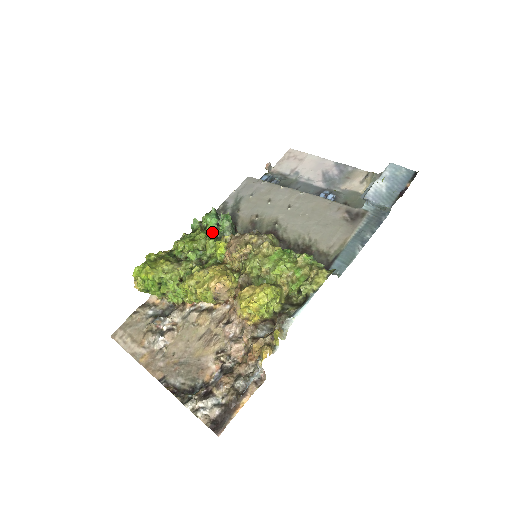
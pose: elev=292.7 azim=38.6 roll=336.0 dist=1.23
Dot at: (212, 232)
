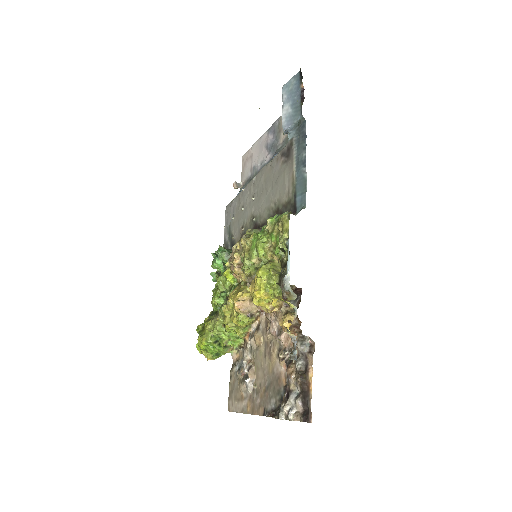
Dot at: occluded
